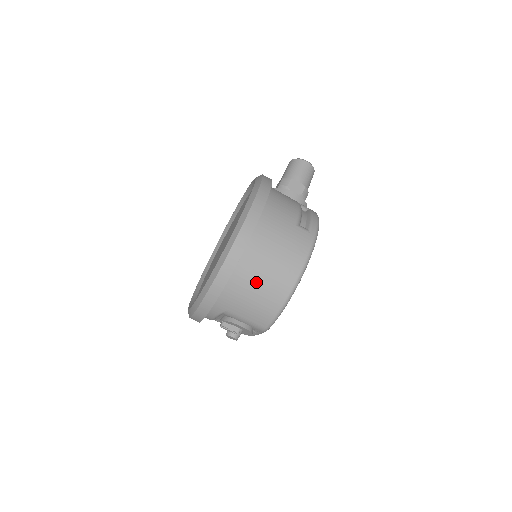
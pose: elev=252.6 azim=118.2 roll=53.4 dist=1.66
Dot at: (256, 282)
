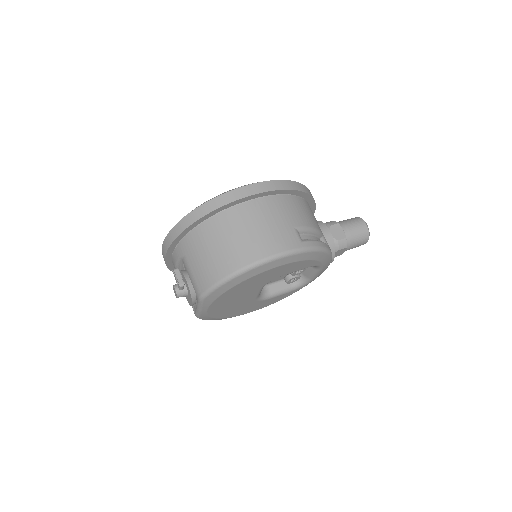
Dot at: (220, 240)
